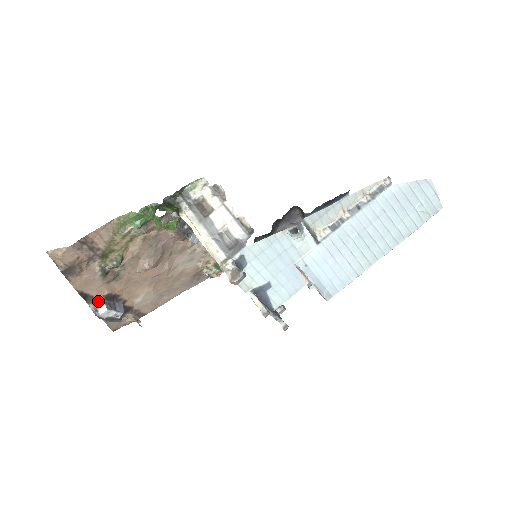
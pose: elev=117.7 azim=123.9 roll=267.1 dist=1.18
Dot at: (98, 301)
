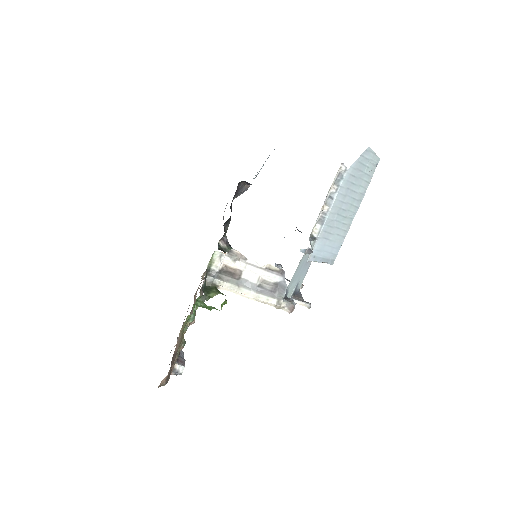
Dot at: (175, 367)
